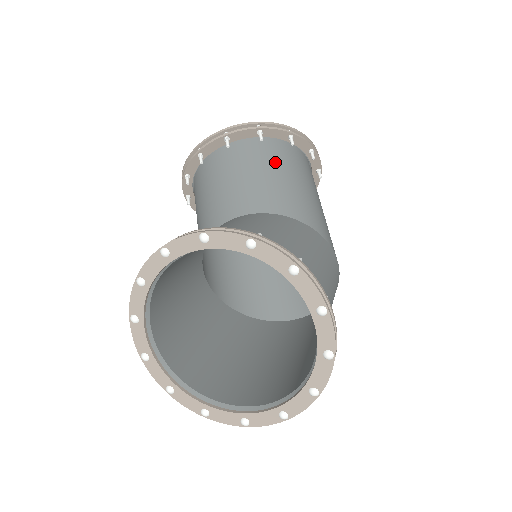
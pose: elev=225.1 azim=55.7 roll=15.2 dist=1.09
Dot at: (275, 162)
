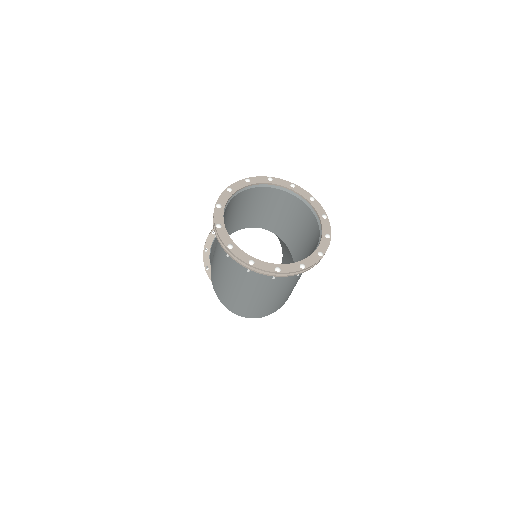
Dot at: occluded
